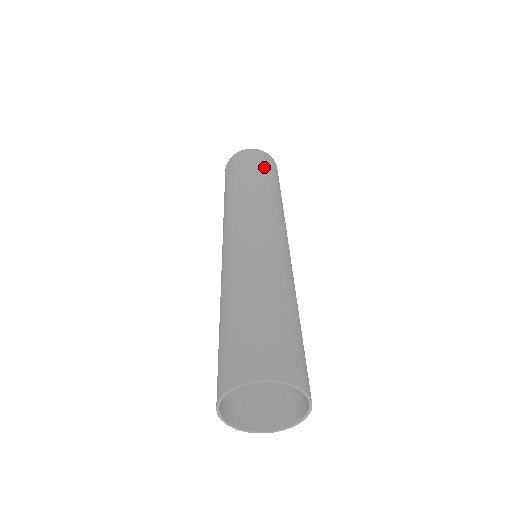
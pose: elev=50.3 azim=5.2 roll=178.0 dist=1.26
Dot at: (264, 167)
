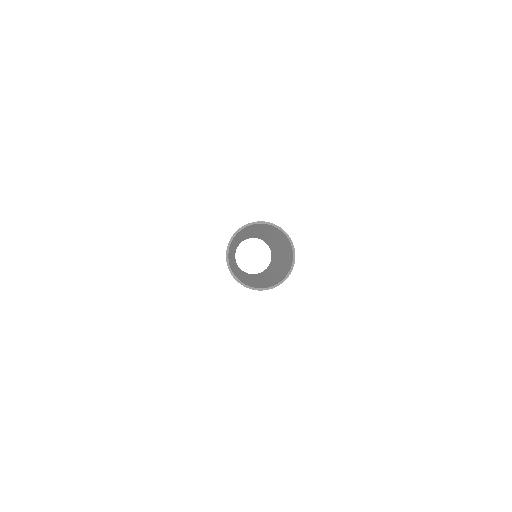
Dot at: occluded
